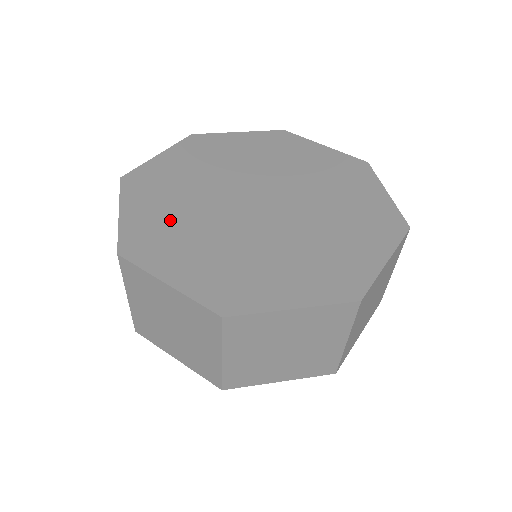
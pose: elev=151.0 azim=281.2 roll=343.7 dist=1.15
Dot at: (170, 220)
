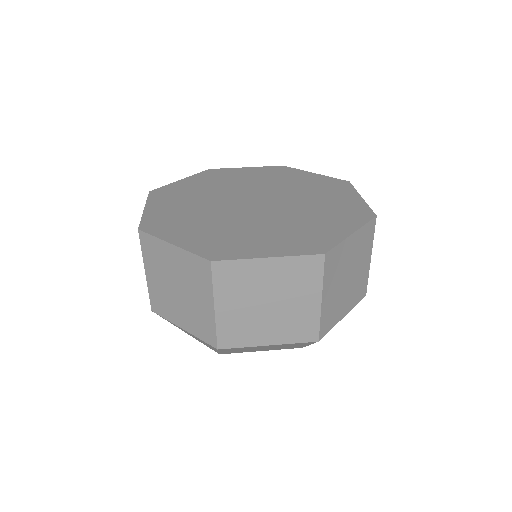
Dot at: (182, 212)
